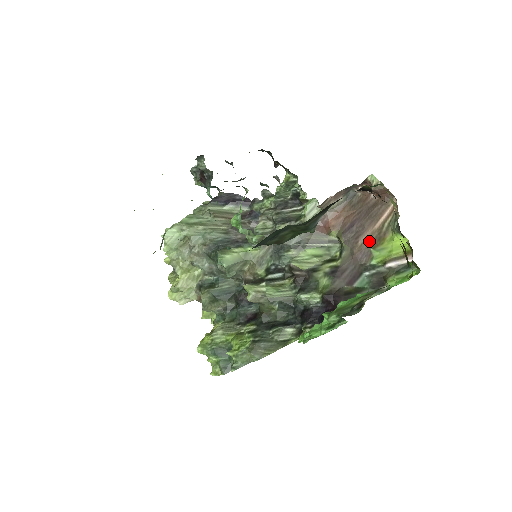
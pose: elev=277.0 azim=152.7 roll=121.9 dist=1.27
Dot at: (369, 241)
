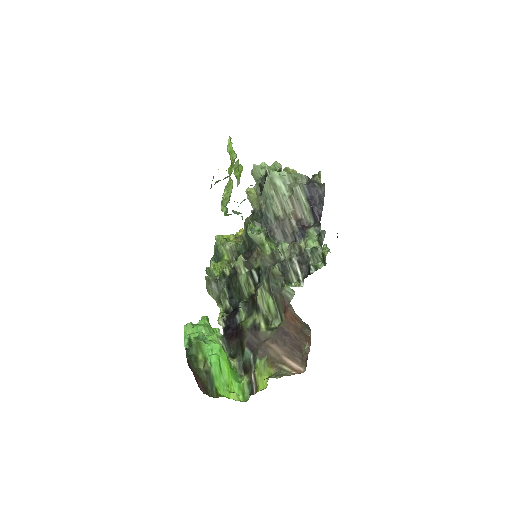
Dot at: (273, 353)
